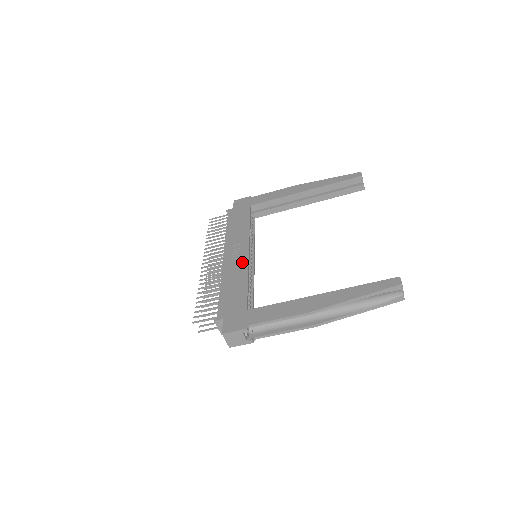
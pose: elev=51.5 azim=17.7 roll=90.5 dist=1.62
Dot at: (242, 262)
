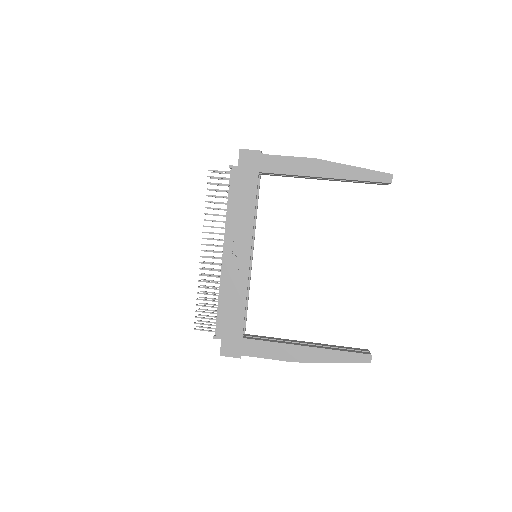
Dot at: (242, 272)
